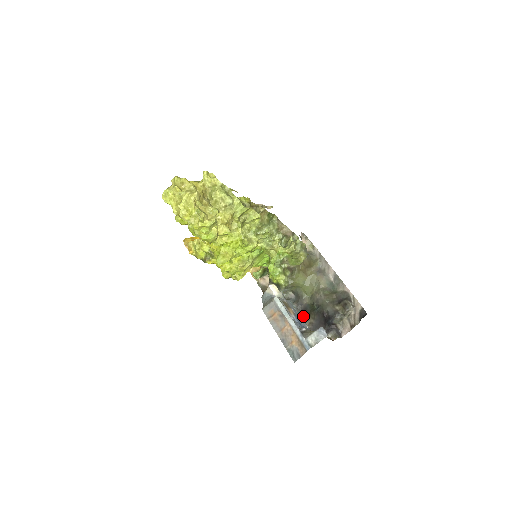
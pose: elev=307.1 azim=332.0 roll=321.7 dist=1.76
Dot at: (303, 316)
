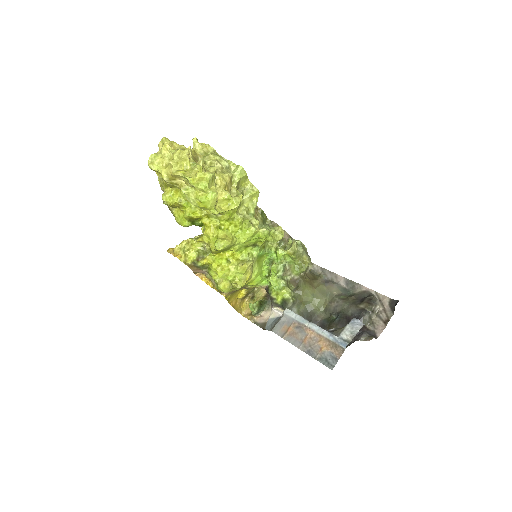
Dot at: occluded
